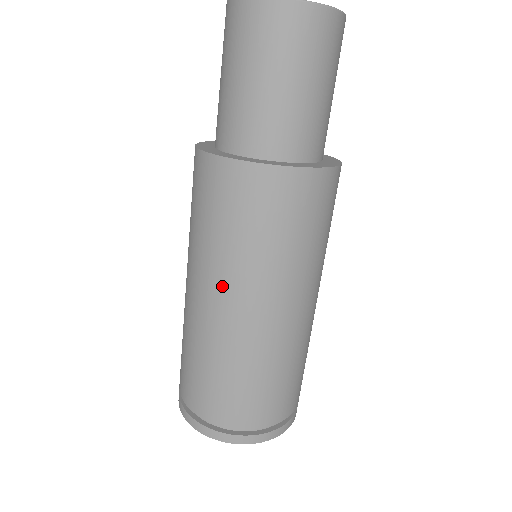
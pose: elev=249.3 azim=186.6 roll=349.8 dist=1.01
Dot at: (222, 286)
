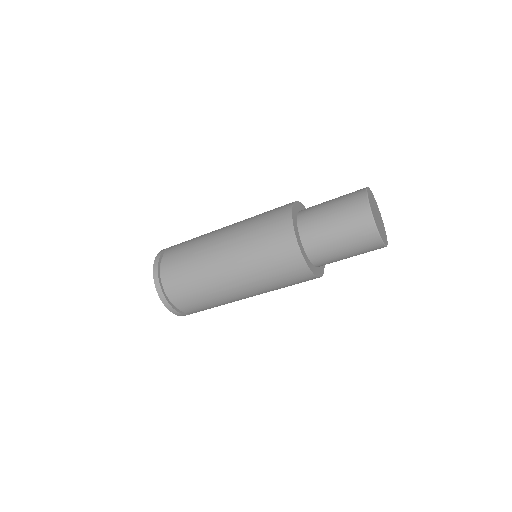
Dot at: (238, 267)
